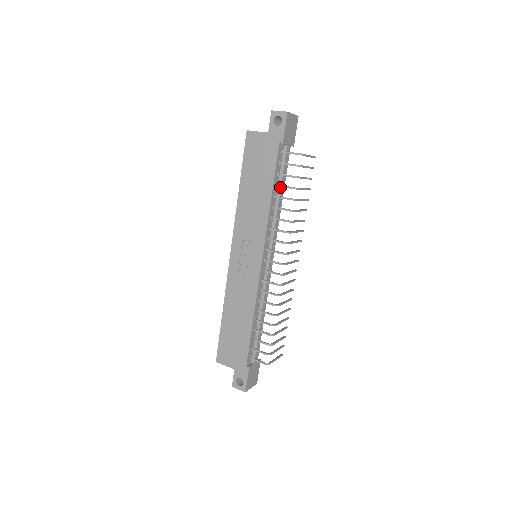
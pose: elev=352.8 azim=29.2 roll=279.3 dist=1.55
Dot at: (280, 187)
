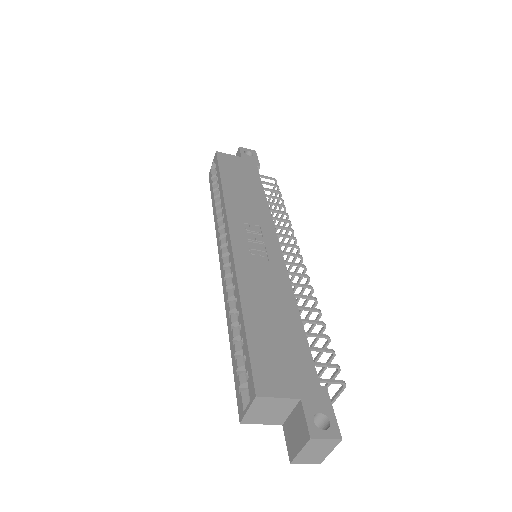
Dot at: occluded
